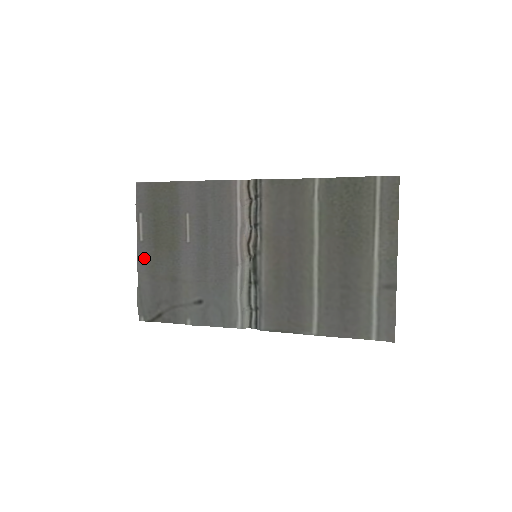
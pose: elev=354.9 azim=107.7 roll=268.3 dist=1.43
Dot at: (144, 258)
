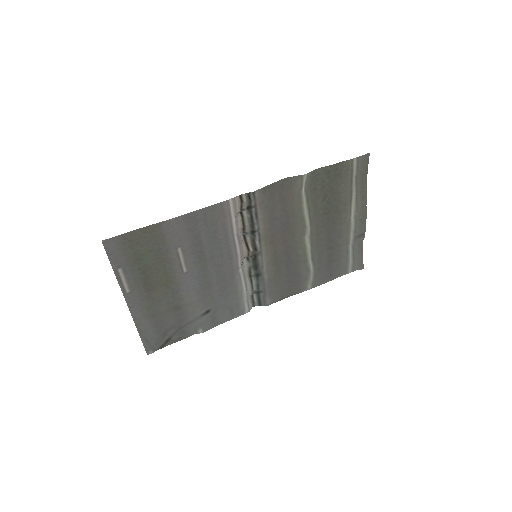
Dot at: (137, 305)
